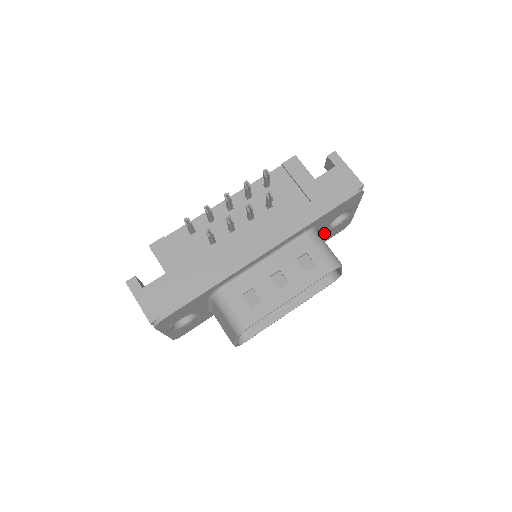
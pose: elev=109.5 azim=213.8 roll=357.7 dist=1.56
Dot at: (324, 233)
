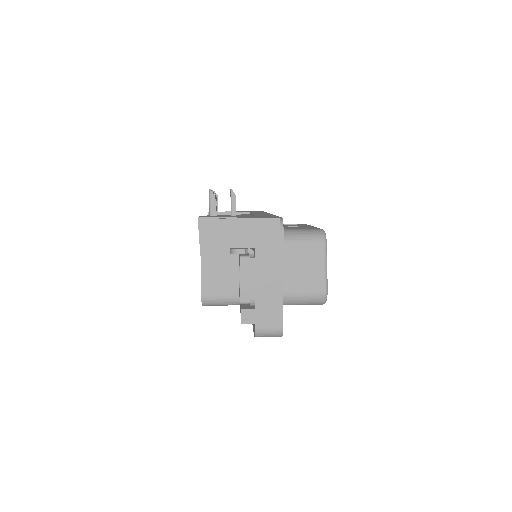
Dot at: occluded
